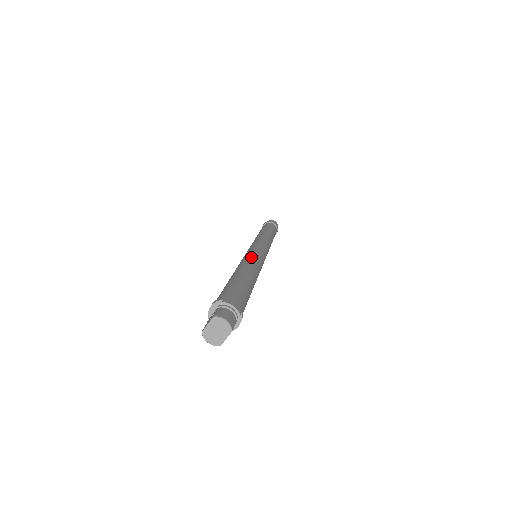
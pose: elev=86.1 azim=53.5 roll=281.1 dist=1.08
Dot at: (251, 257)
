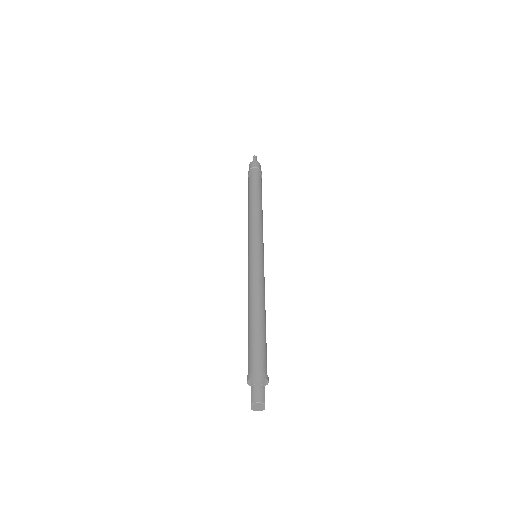
Dot at: (252, 281)
